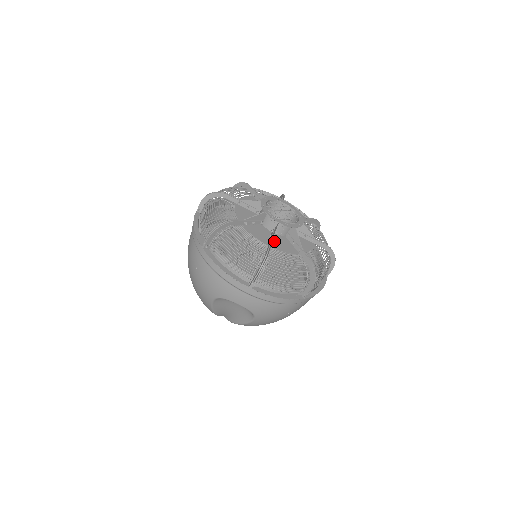
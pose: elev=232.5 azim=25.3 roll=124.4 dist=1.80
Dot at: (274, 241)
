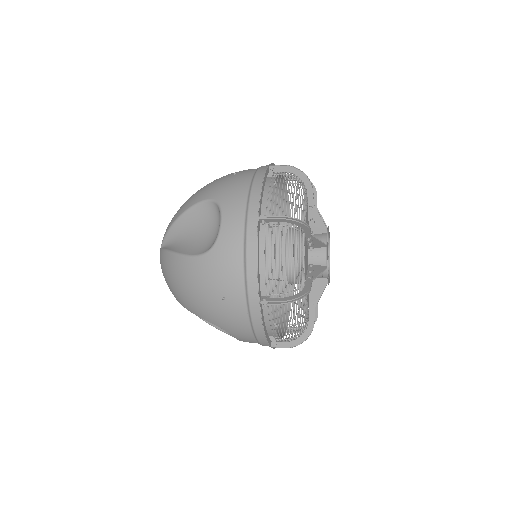
Dot at: (310, 295)
